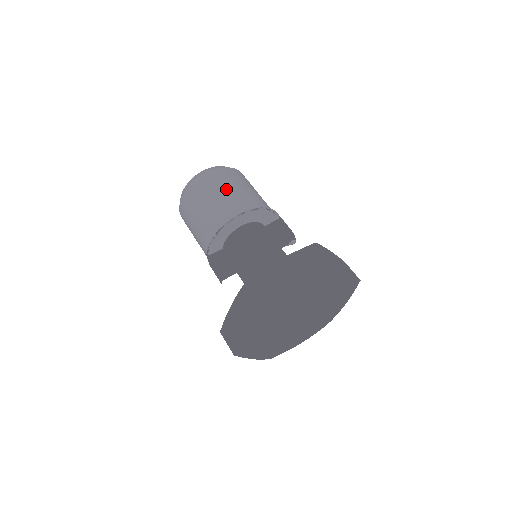
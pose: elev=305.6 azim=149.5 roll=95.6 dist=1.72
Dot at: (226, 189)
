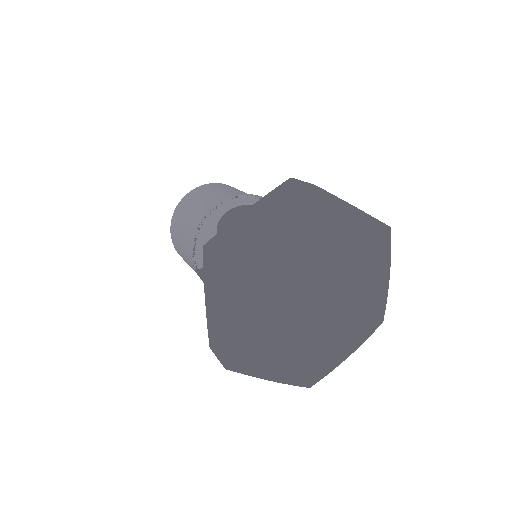
Dot at: (206, 195)
